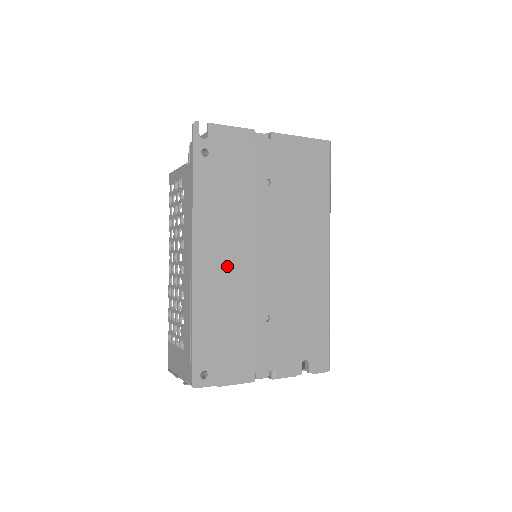
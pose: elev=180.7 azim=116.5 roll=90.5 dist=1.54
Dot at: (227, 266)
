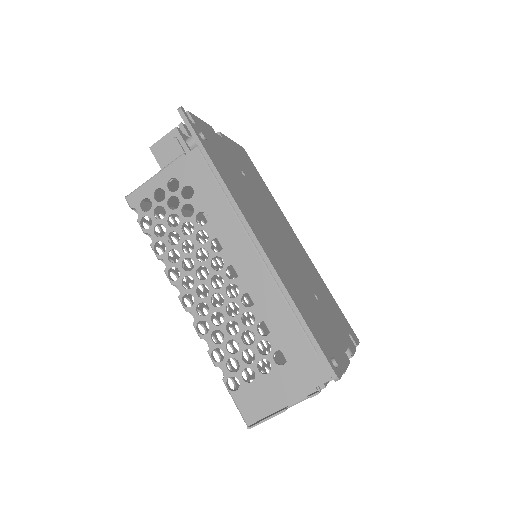
Dot at: (274, 248)
